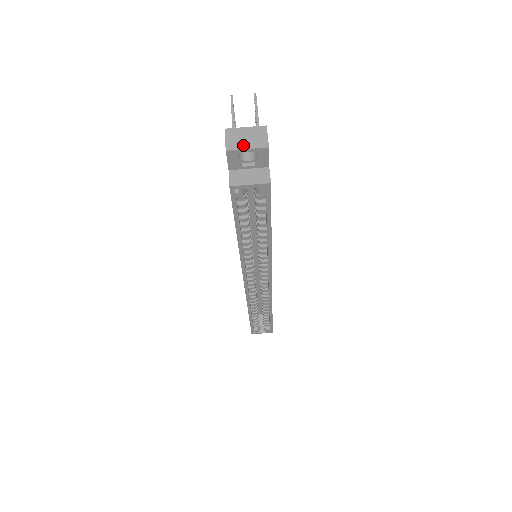
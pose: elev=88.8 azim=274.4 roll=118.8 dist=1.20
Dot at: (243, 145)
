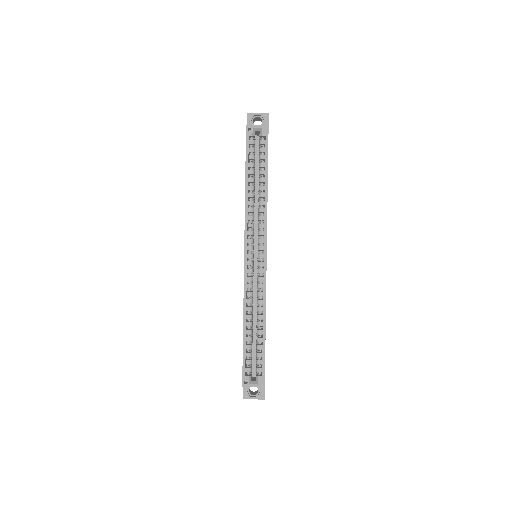
Dot at: (256, 113)
